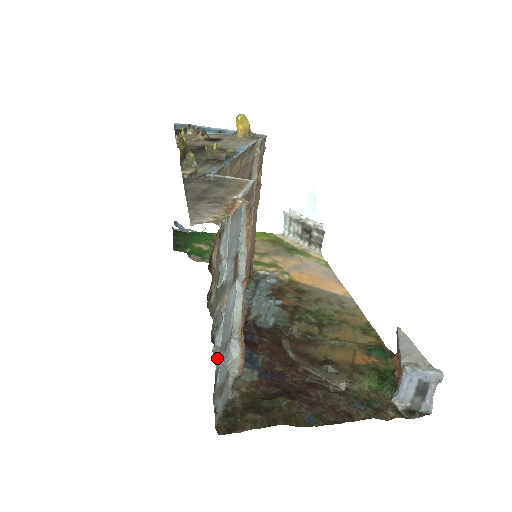
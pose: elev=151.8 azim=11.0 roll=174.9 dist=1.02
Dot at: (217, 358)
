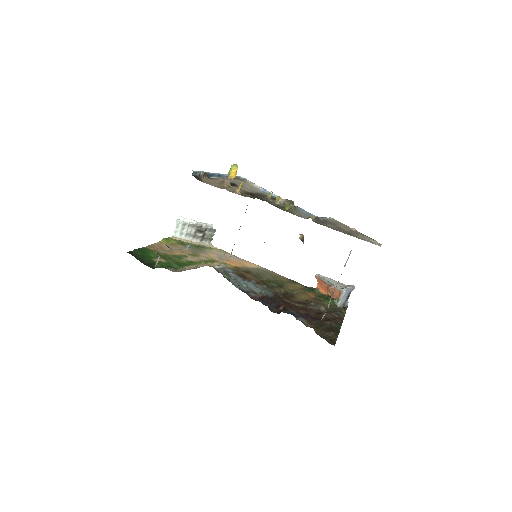
Dot at: occluded
